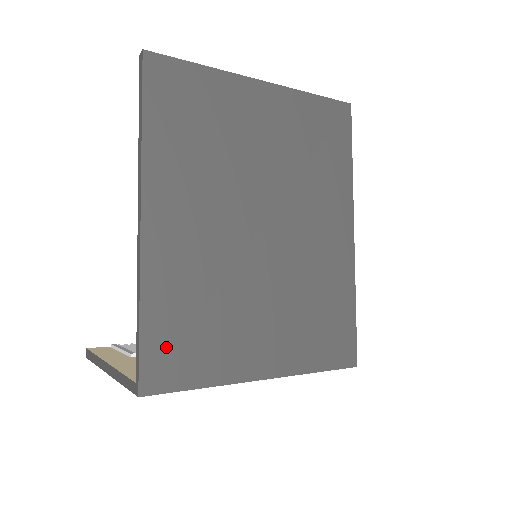
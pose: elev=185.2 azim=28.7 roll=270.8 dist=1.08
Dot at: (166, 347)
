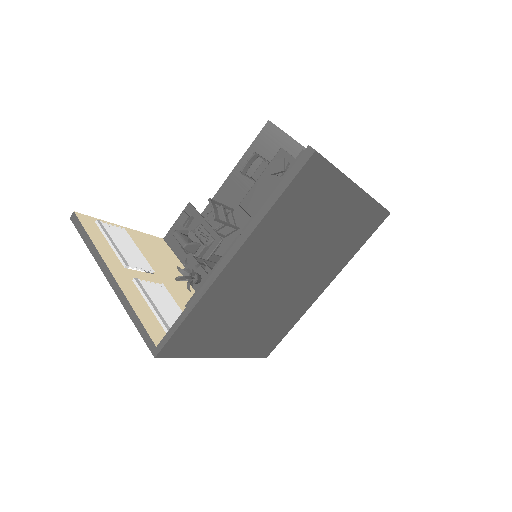
Dot at: (187, 335)
